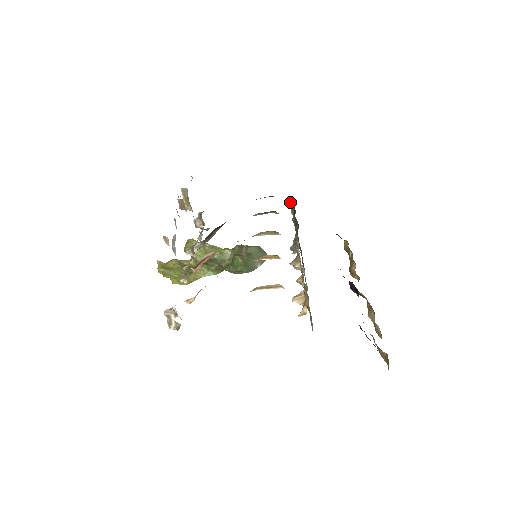
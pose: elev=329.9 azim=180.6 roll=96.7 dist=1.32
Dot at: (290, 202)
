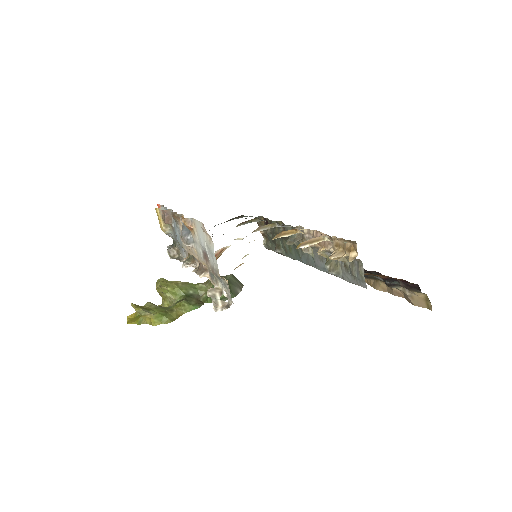
Dot at: occluded
